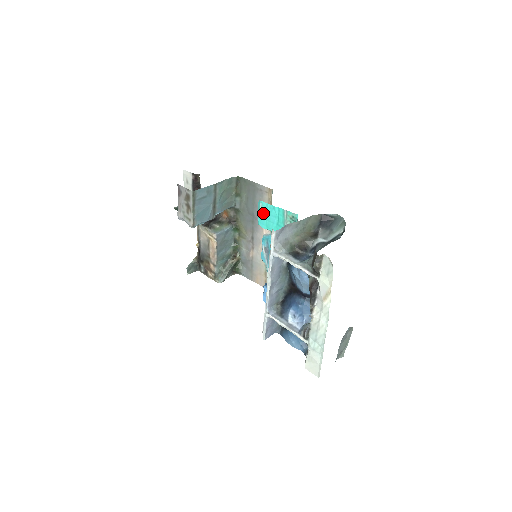
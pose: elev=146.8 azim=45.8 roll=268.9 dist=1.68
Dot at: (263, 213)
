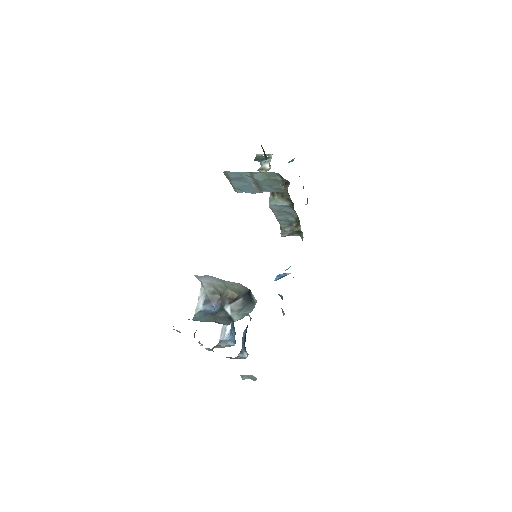
Dot at: occluded
